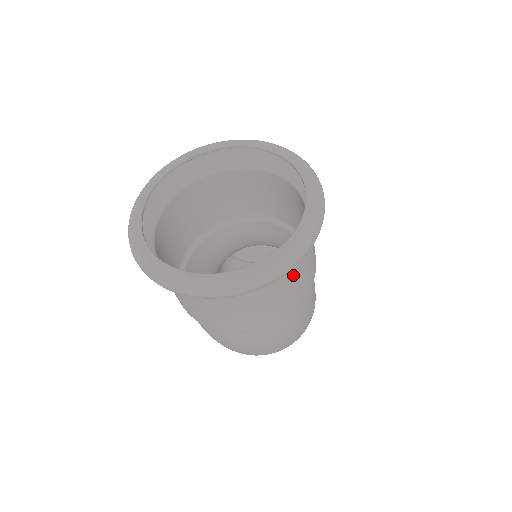
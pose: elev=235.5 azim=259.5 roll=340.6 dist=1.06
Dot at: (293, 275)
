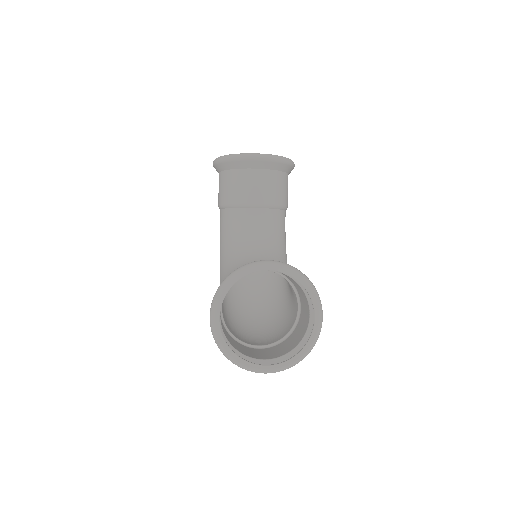
Dot at: occluded
